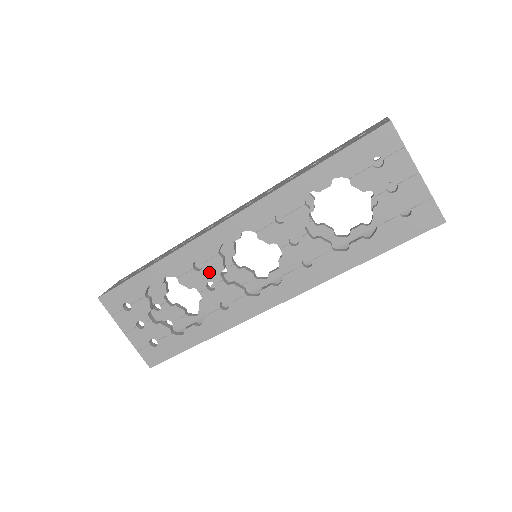
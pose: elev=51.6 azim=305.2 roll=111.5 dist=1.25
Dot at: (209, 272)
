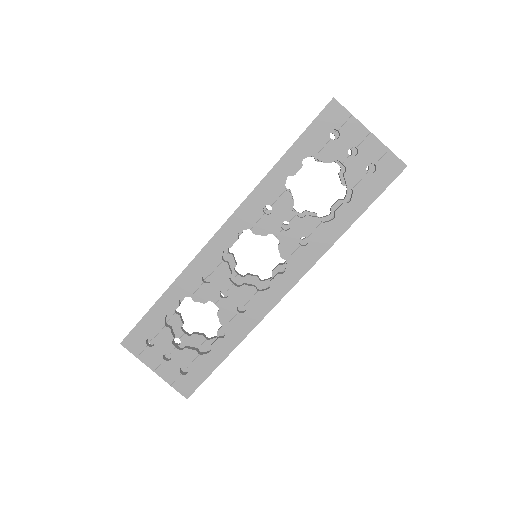
Dot at: (219, 281)
